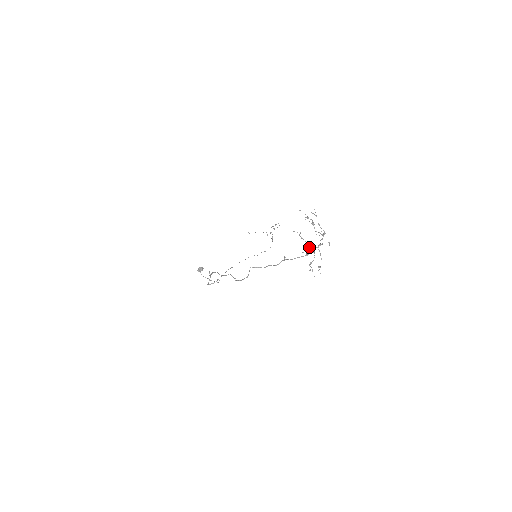
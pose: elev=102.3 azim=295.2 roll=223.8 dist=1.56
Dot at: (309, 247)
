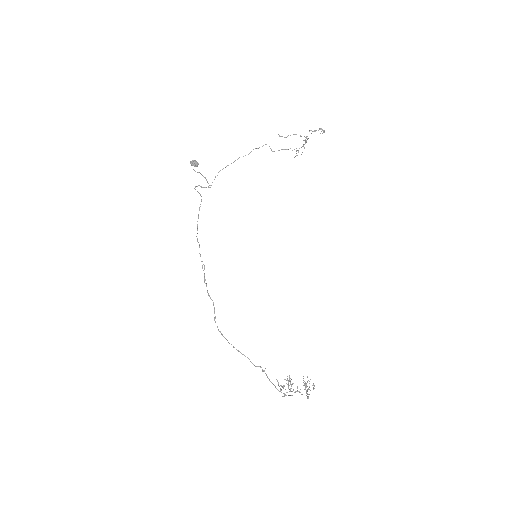
Dot at: (290, 381)
